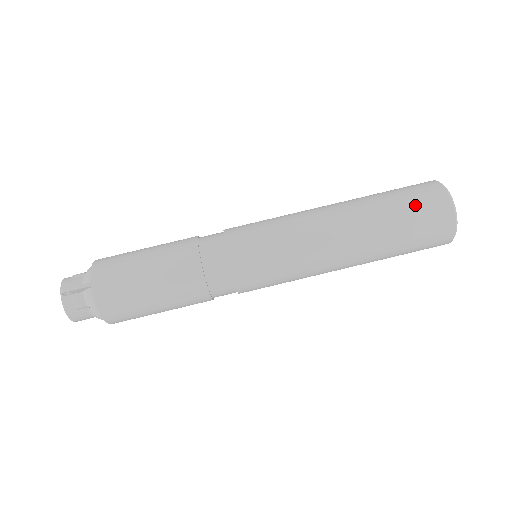
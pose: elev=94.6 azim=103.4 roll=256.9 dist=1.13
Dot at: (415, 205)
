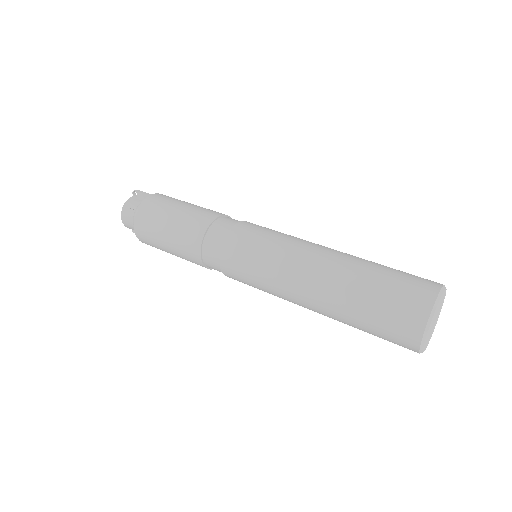
Dot at: (402, 276)
